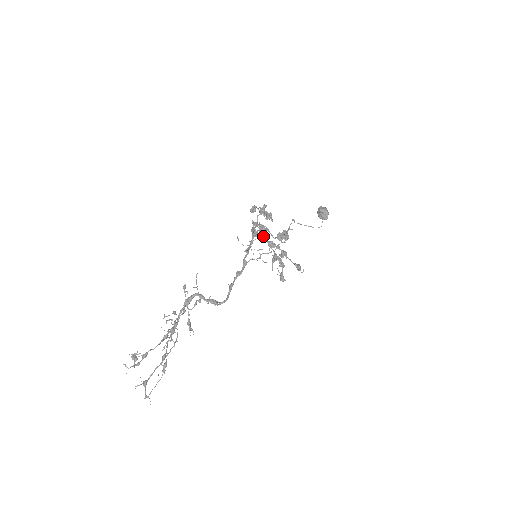
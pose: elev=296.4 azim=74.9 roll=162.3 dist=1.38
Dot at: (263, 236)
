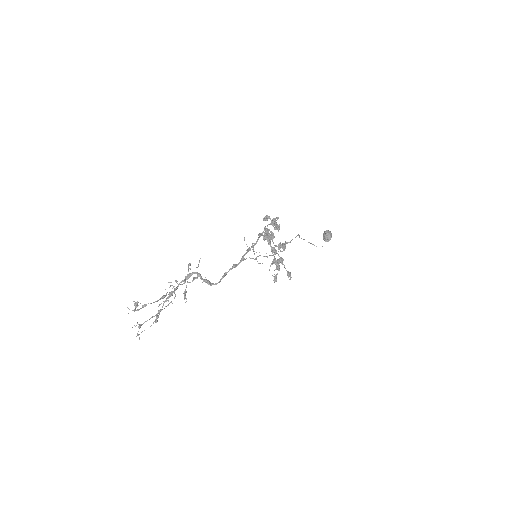
Dot at: (269, 241)
